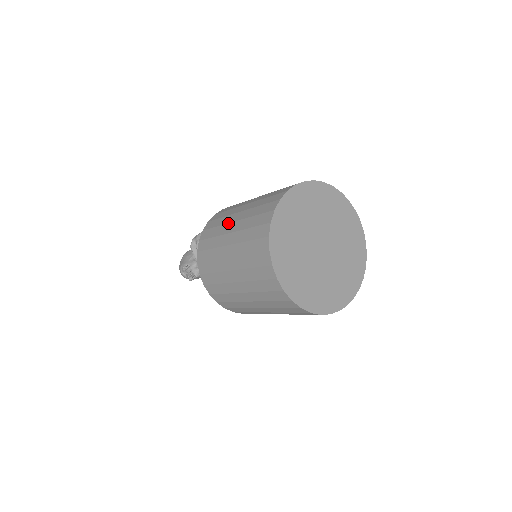
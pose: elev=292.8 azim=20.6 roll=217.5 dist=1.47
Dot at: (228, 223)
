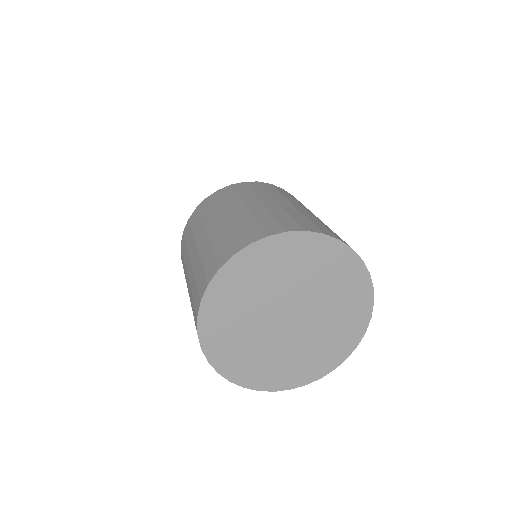
Dot at: (259, 198)
